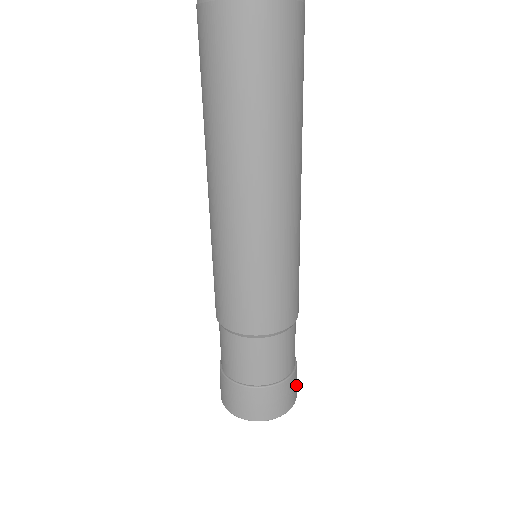
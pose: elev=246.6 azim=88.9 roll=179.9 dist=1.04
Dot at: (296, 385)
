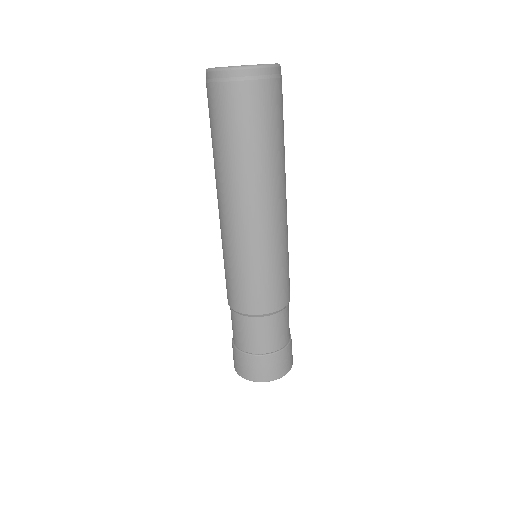
Dot at: (291, 354)
